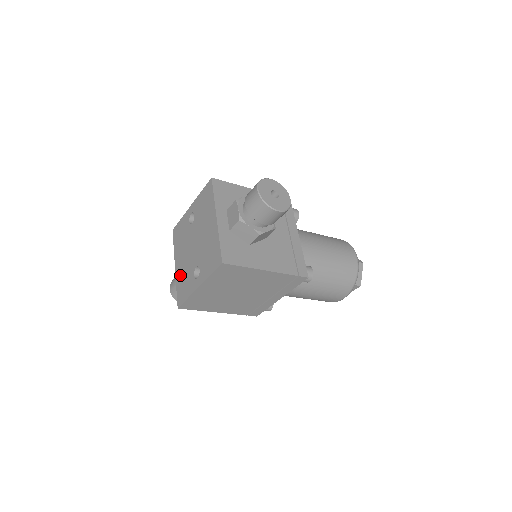
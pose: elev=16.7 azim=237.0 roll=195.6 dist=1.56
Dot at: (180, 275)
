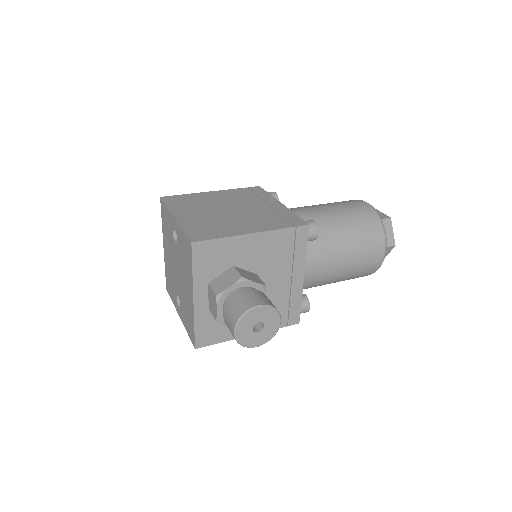
Dot at: (167, 266)
